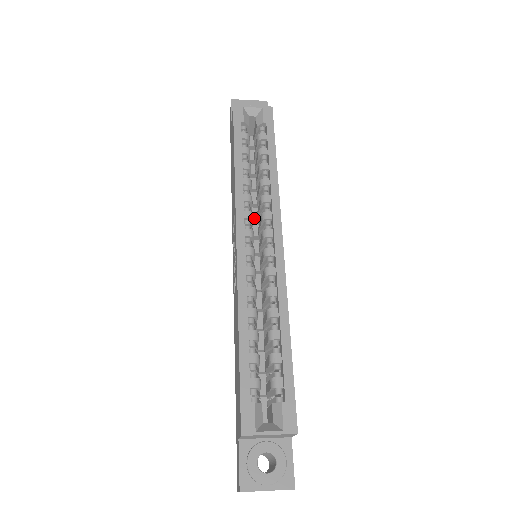
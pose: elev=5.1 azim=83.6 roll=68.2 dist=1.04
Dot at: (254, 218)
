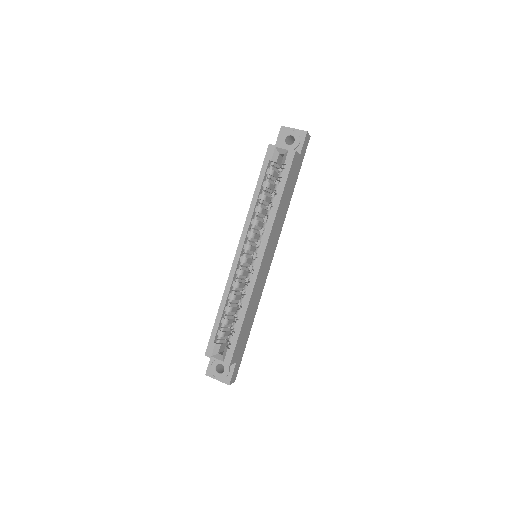
Dot at: occluded
